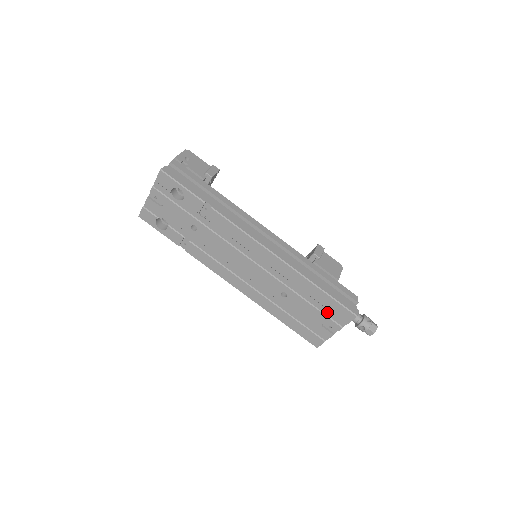
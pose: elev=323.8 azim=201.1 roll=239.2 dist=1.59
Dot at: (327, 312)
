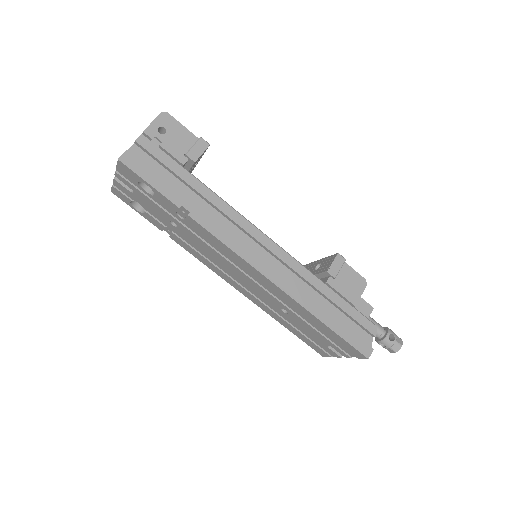
Dot at: (334, 341)
